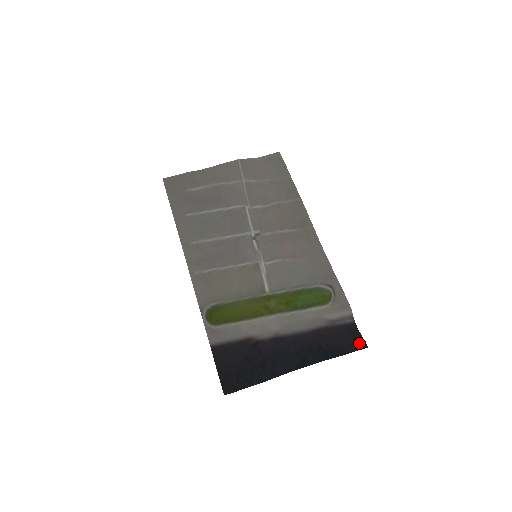
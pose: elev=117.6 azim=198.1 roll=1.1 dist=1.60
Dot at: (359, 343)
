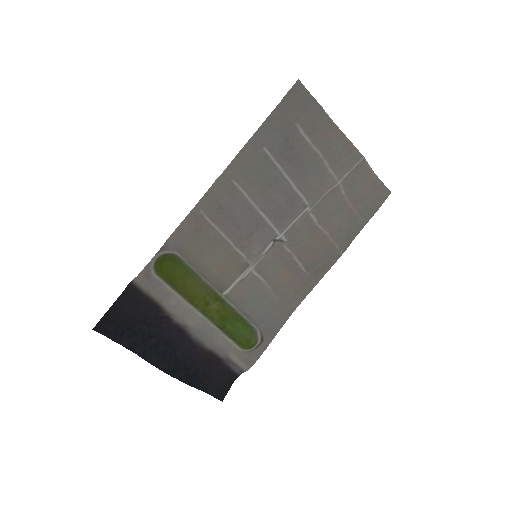
Dot at: (222, 393)
